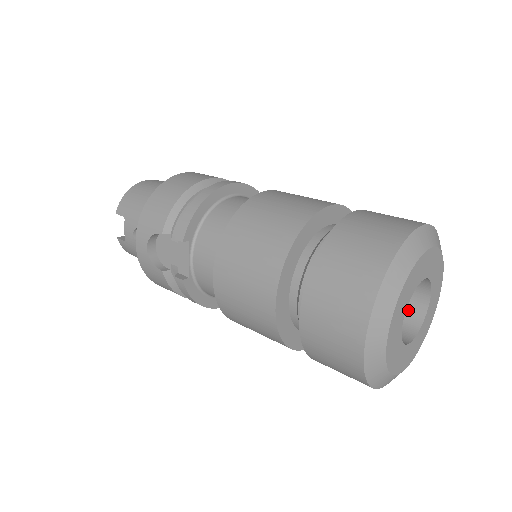
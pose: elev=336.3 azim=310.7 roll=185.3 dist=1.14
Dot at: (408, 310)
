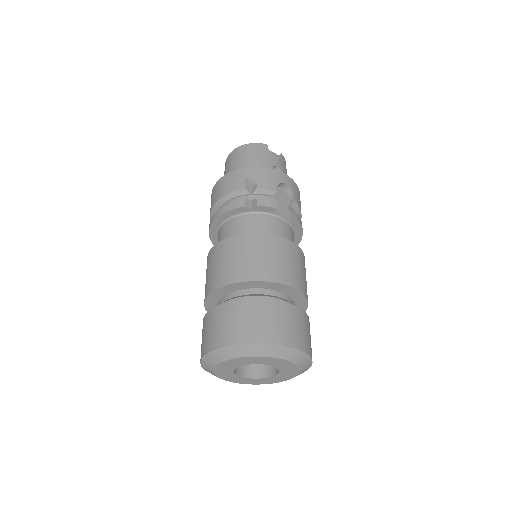
Dot at: occluded
